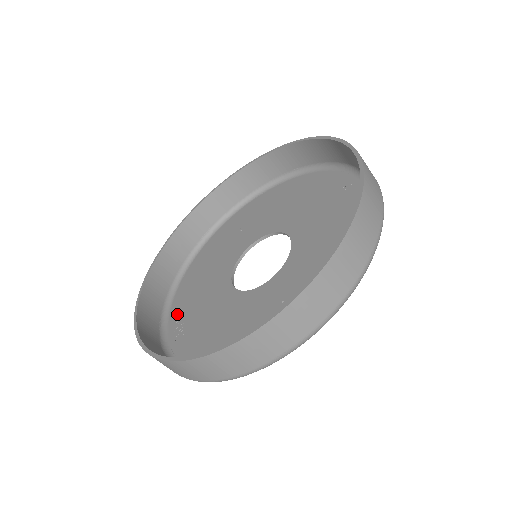
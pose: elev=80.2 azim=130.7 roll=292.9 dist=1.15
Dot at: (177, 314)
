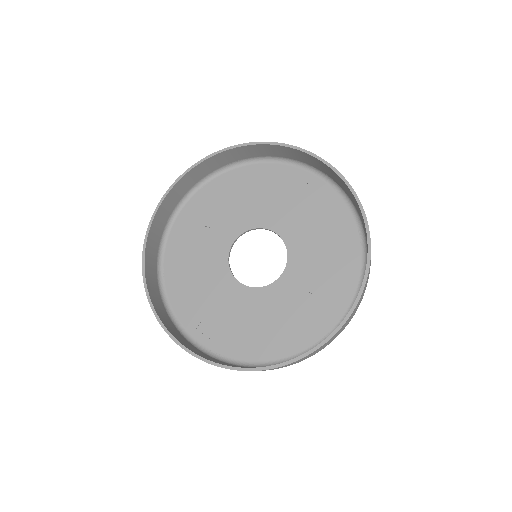
Dot at: (191, 320)
